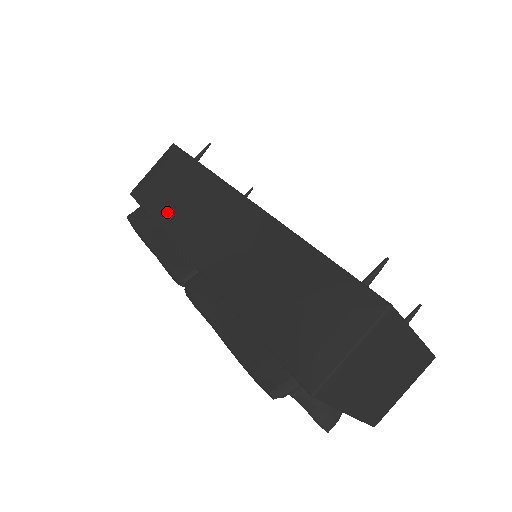
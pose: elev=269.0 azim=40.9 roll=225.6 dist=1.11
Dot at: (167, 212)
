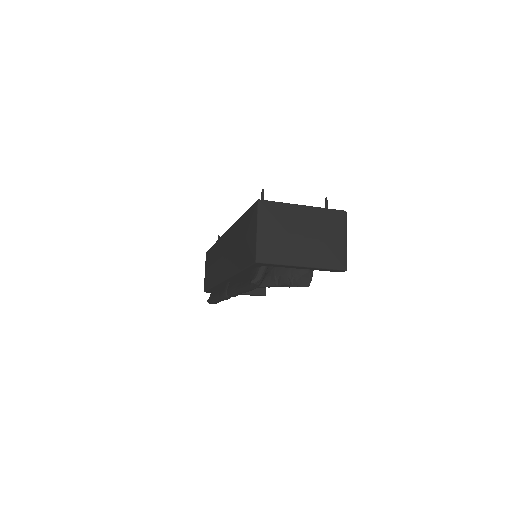
Dot at: (212, 277)
